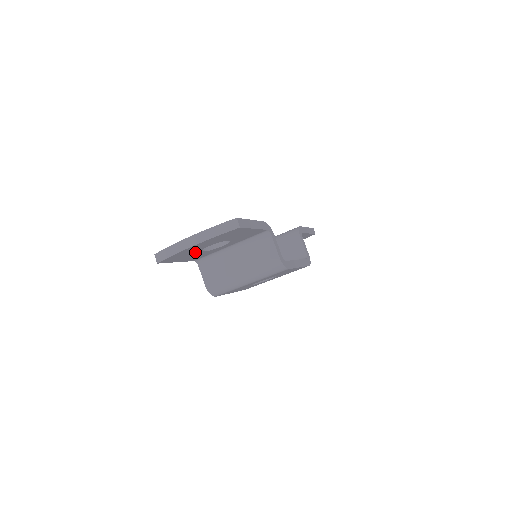
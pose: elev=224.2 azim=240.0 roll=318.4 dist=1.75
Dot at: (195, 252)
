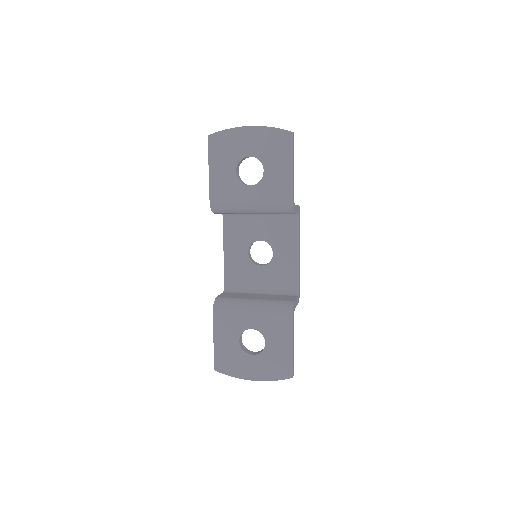
Dot at: occluded
